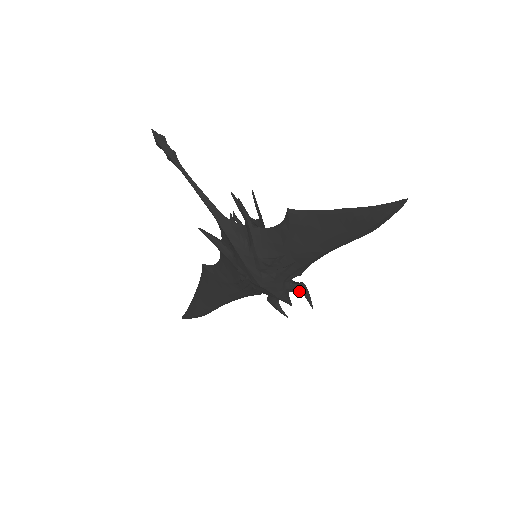
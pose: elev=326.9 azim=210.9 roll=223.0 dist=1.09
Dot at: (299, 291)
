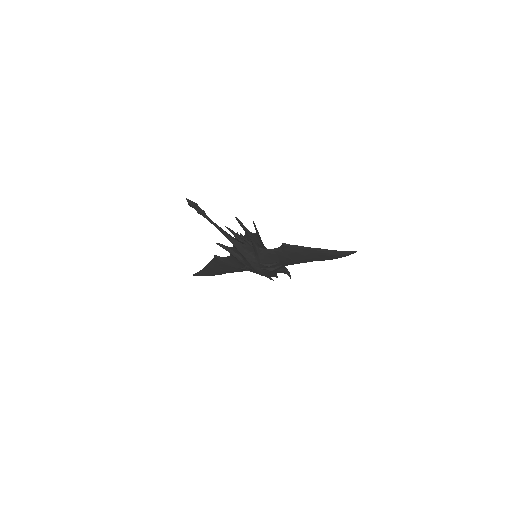
Dot at: (284, 273)
